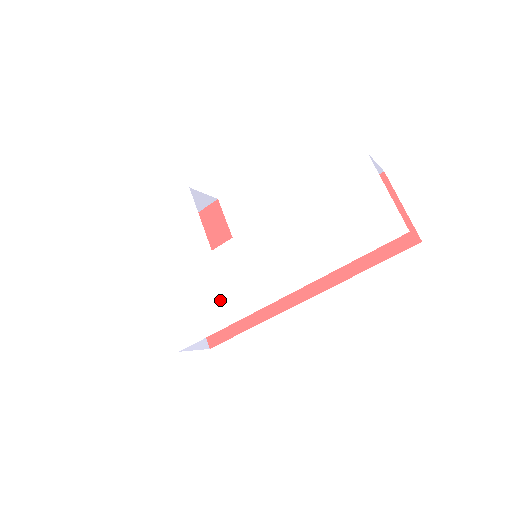
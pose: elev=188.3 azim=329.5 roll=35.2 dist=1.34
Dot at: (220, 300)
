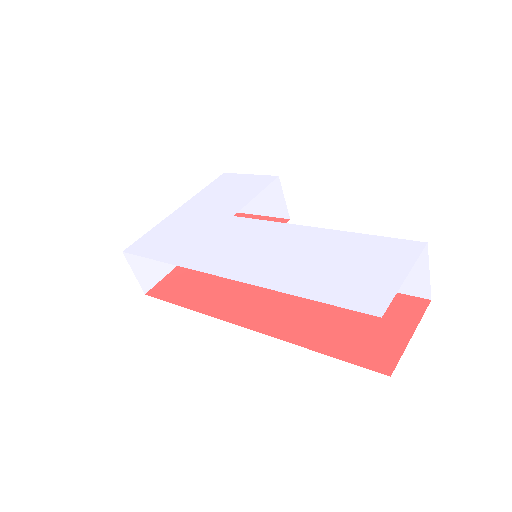
Dot at: (191, 245)
